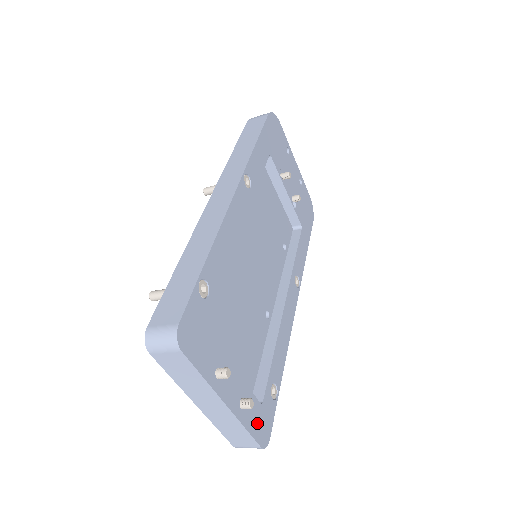
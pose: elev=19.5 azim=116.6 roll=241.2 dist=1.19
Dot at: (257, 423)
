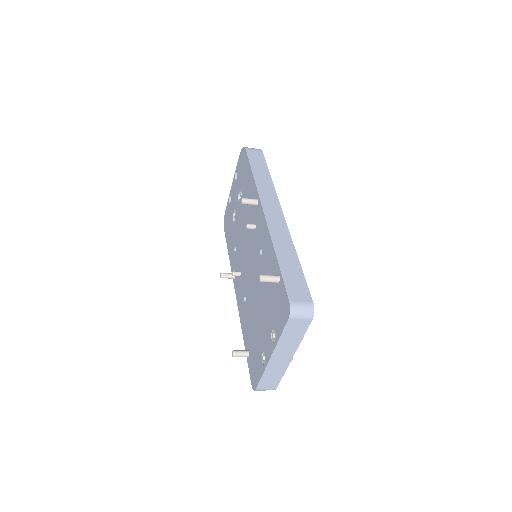
Dot at: occluded
